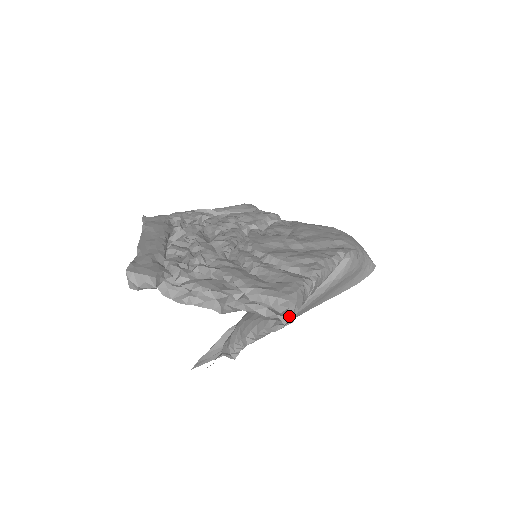
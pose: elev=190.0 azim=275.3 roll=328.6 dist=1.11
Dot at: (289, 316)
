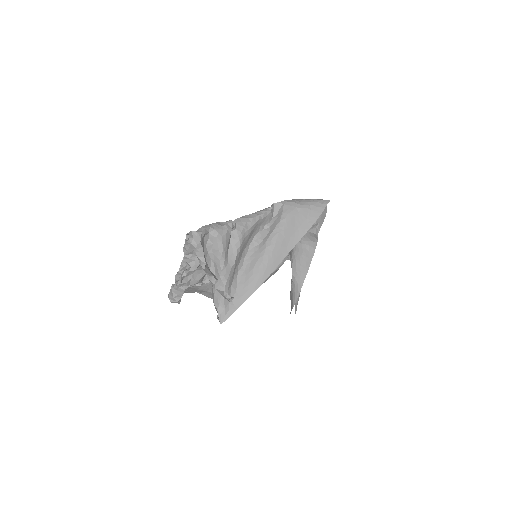
Dot at: (196, 232)
